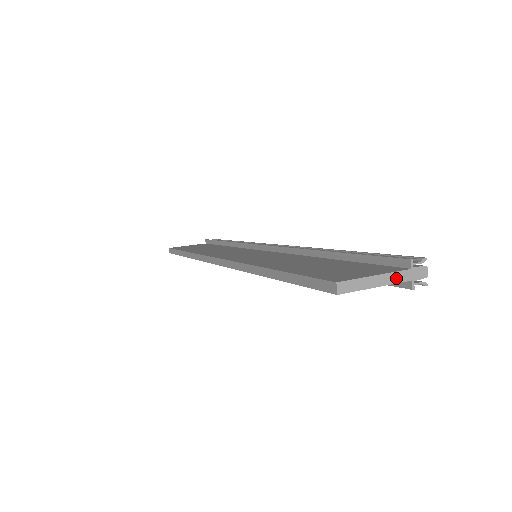
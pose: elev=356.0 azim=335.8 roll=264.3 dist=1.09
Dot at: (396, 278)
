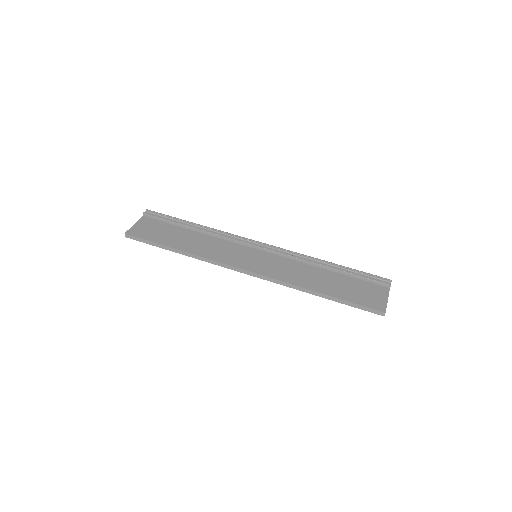
Dot at: (388, 295)
